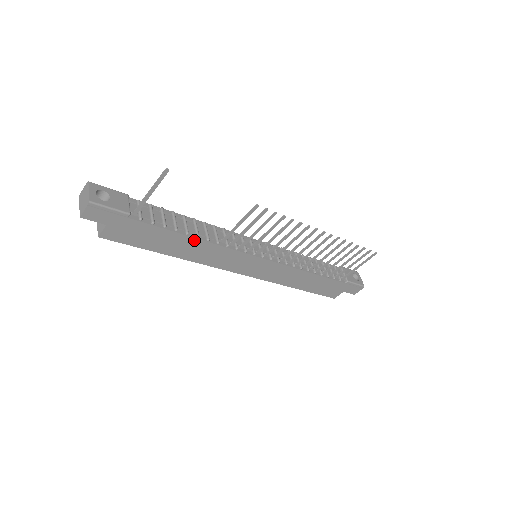
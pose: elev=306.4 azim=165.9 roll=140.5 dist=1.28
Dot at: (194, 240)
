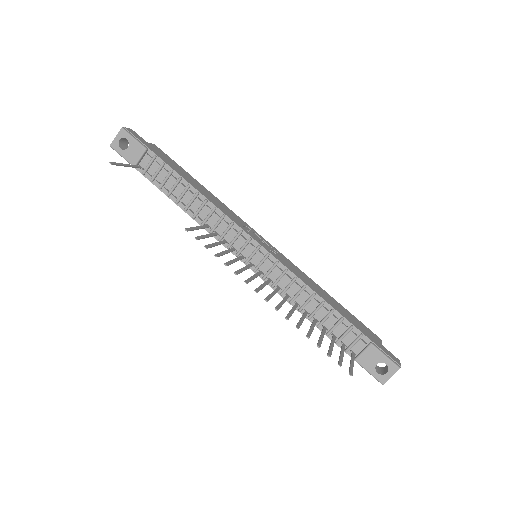
Dot at: (184, 210)
